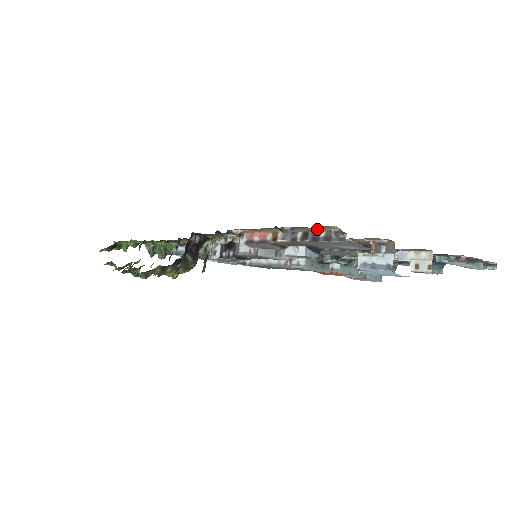
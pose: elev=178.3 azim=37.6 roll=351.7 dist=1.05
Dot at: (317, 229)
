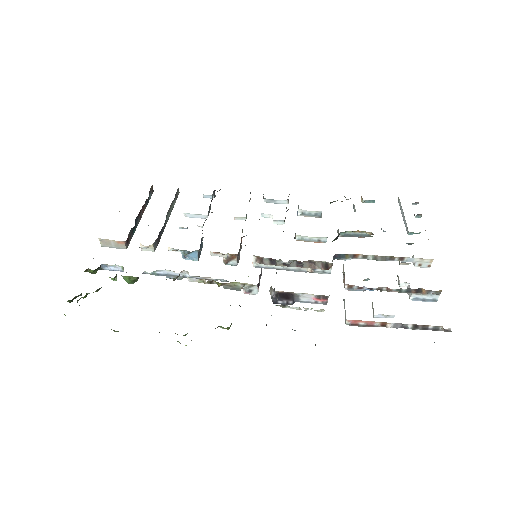
Dot at: (431, 329)
